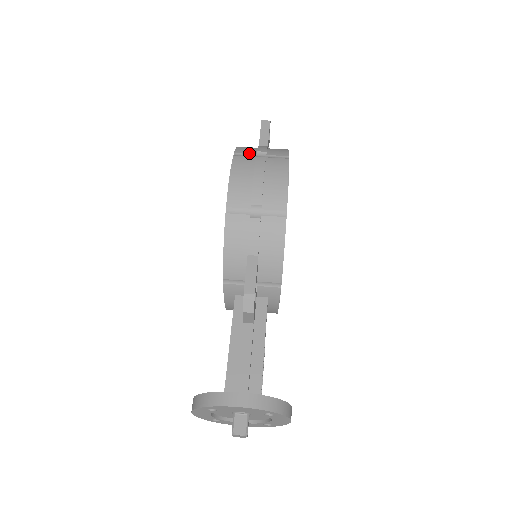
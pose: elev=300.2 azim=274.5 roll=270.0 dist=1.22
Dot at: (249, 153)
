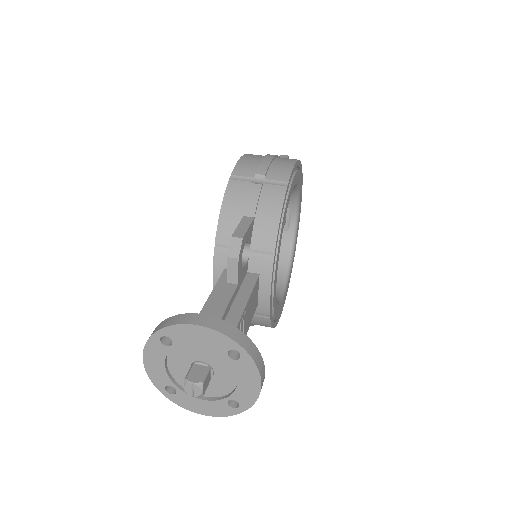
Dot at: occluded
